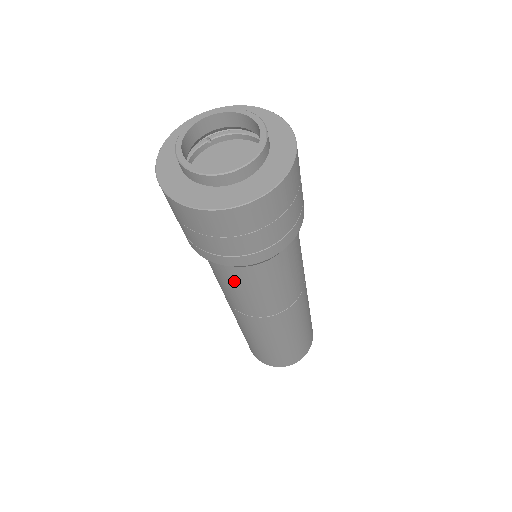
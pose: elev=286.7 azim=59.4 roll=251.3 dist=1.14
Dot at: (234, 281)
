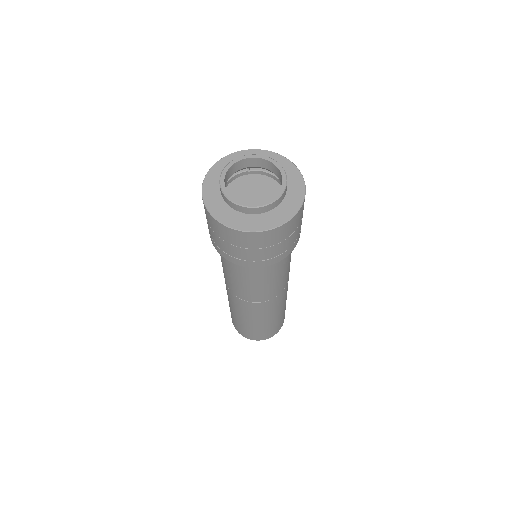
Dot at: (232, 270)
